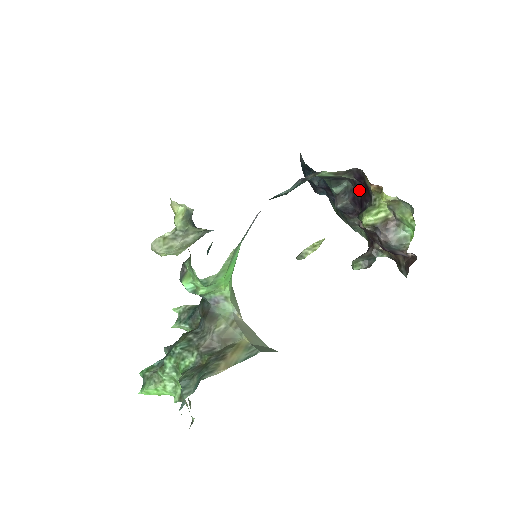
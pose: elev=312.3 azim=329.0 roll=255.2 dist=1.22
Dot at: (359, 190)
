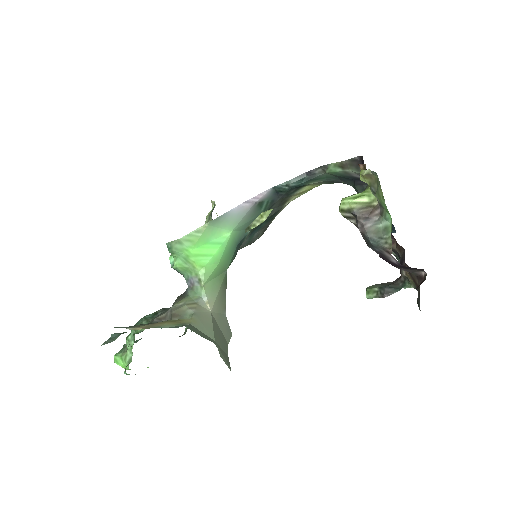
Dot at: occluded
